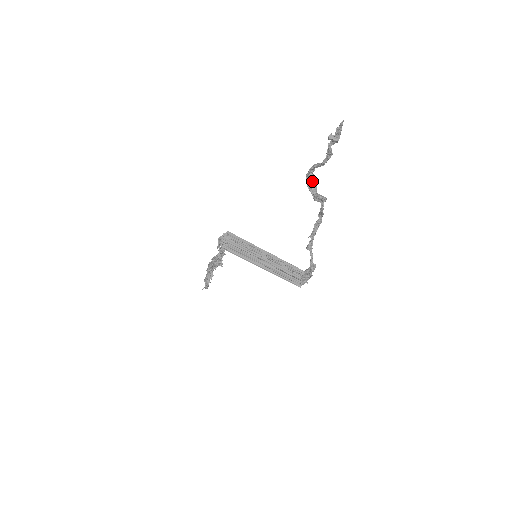
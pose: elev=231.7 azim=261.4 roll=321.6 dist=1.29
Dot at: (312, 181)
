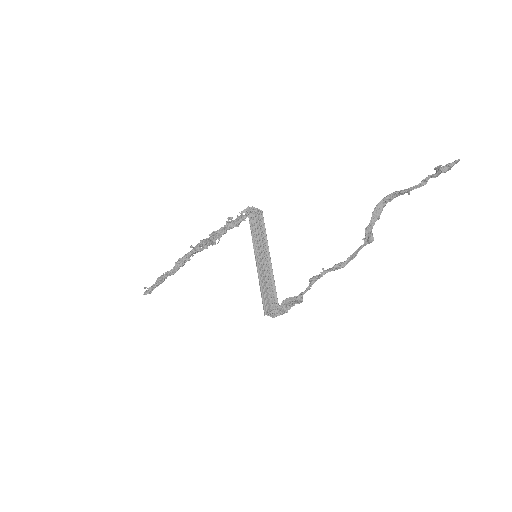
Dot at: (381, 209)
